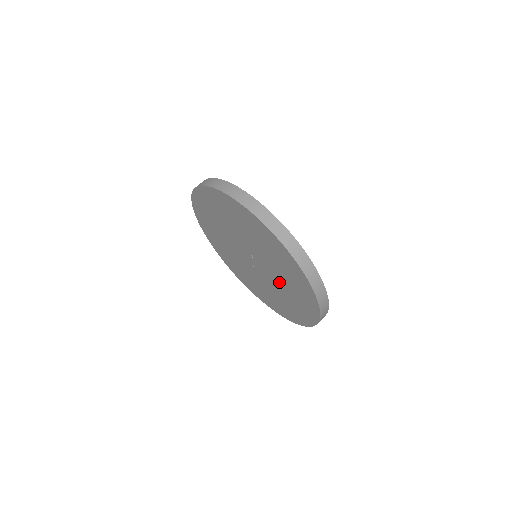
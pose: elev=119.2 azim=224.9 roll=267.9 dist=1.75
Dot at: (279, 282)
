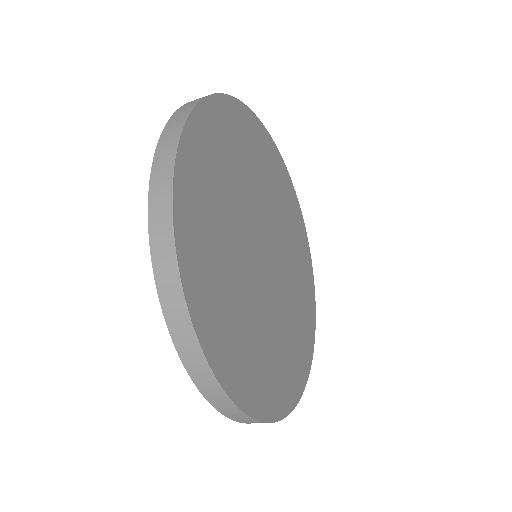
Dot at: occluded
